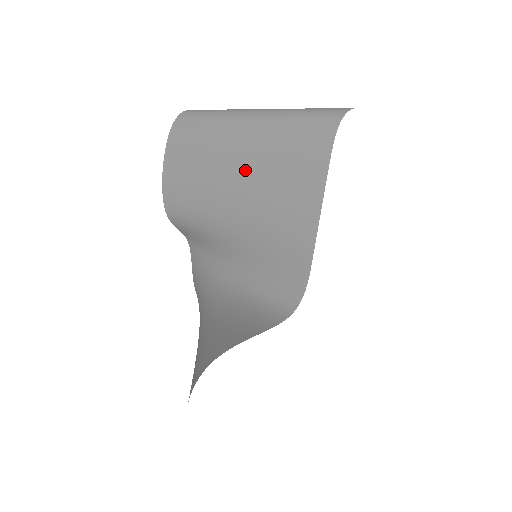
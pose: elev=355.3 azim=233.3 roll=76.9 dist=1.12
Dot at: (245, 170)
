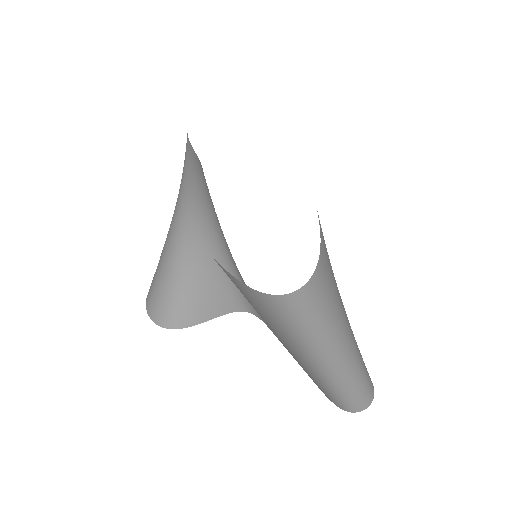
Dot at: occluded
